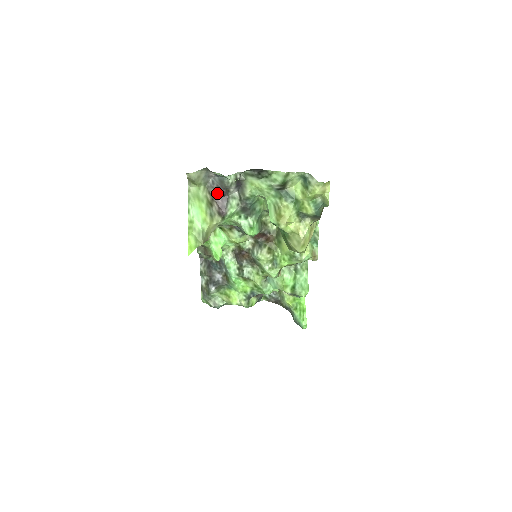
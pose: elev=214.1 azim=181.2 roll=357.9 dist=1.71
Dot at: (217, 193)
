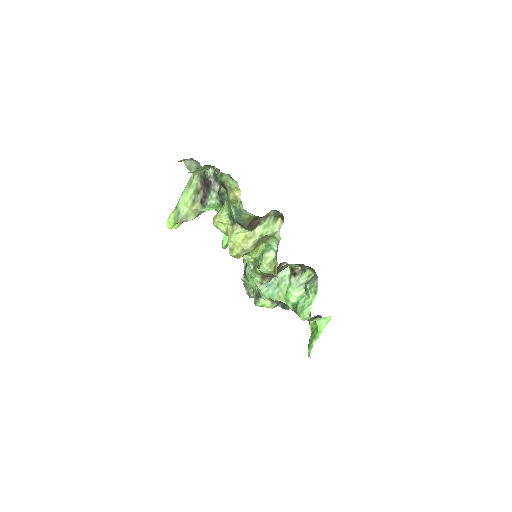
Dot at: (204, 183)
